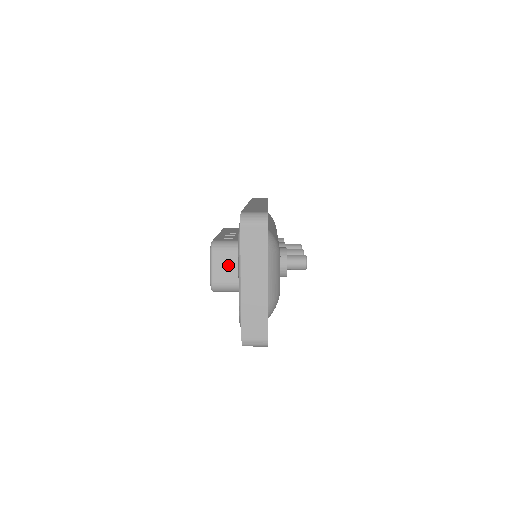
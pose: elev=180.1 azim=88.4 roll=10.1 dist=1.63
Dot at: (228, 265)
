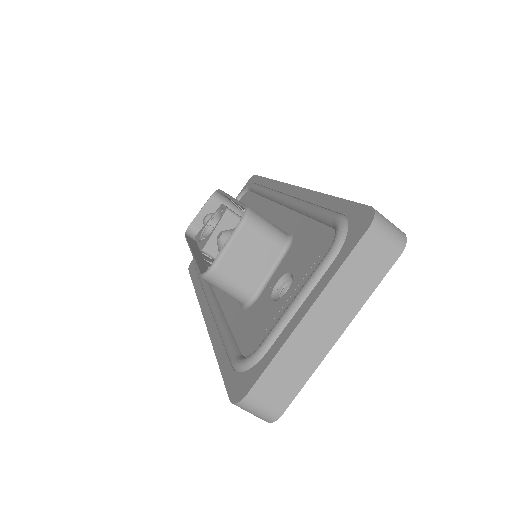
Dot at: (253, 256)
